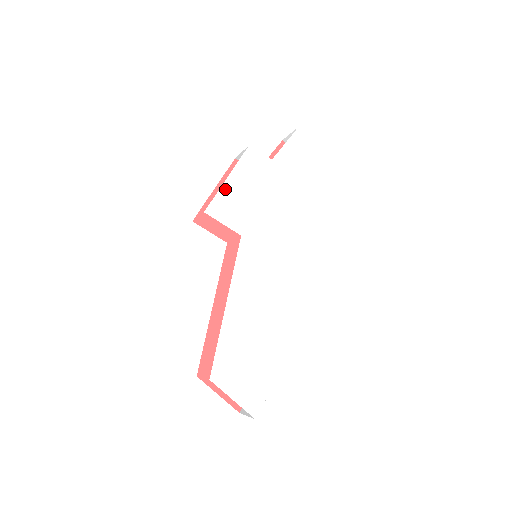
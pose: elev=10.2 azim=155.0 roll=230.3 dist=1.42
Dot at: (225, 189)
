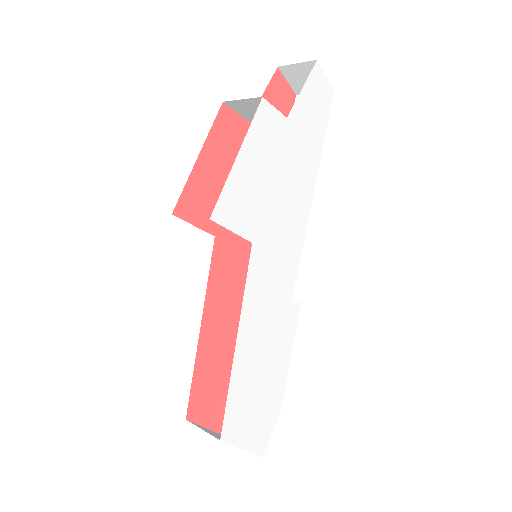
Dot at: (234, 176)
